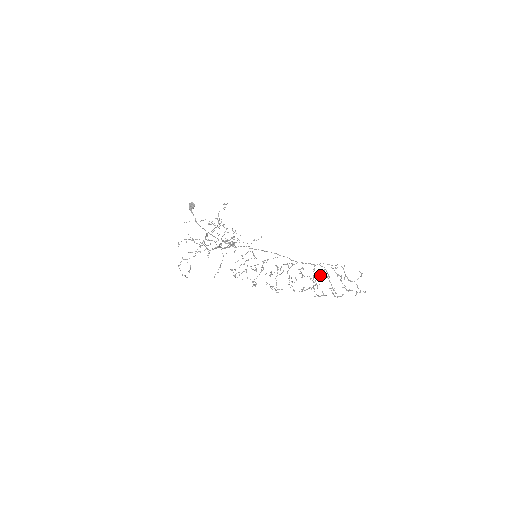
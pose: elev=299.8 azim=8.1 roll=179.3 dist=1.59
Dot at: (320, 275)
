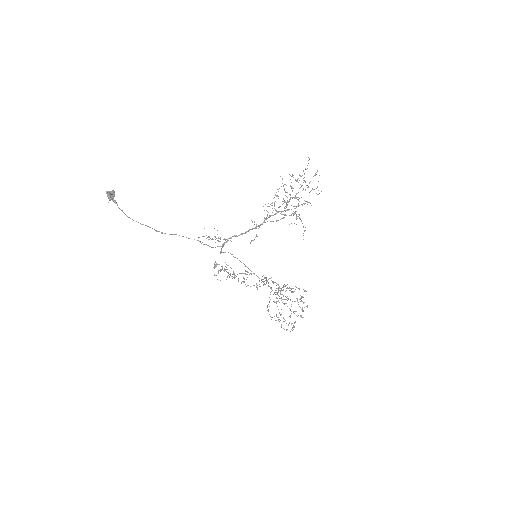
Dot at: occluded
